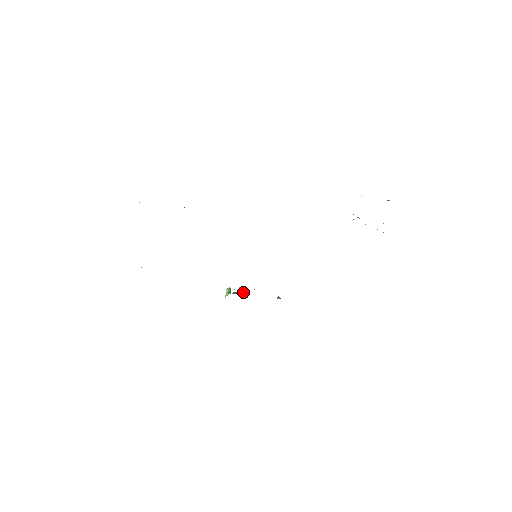
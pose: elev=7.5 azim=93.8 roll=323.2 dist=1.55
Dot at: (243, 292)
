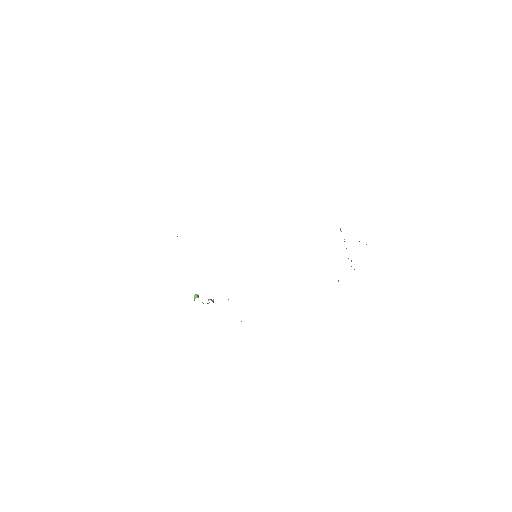
Dot at: (213, 301)
